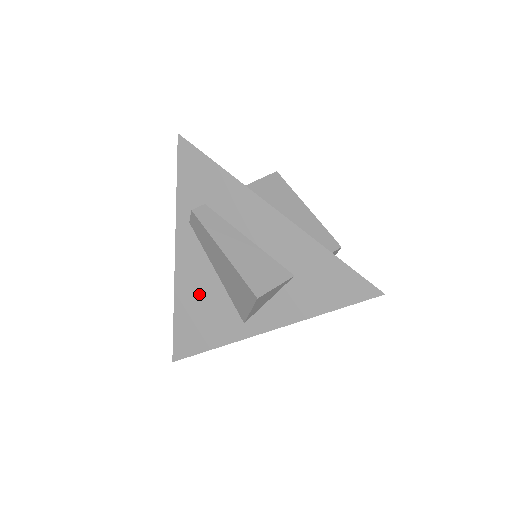
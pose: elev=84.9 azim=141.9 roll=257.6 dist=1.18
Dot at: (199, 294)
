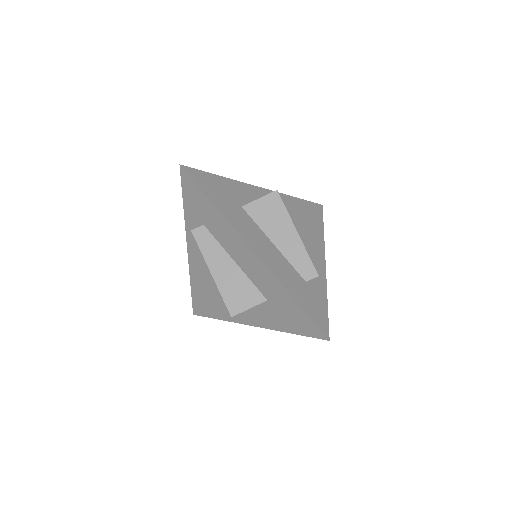
Dot at: (205, 282)
